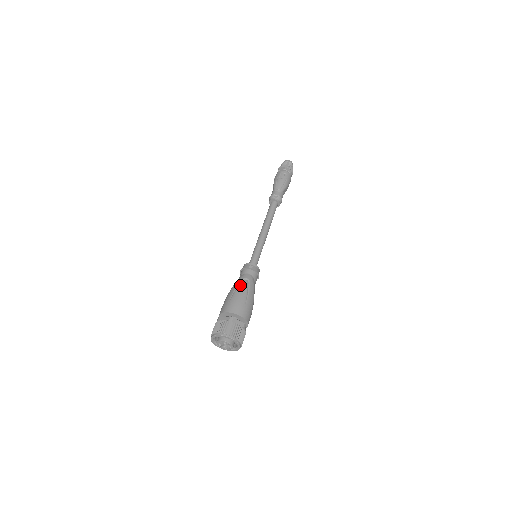
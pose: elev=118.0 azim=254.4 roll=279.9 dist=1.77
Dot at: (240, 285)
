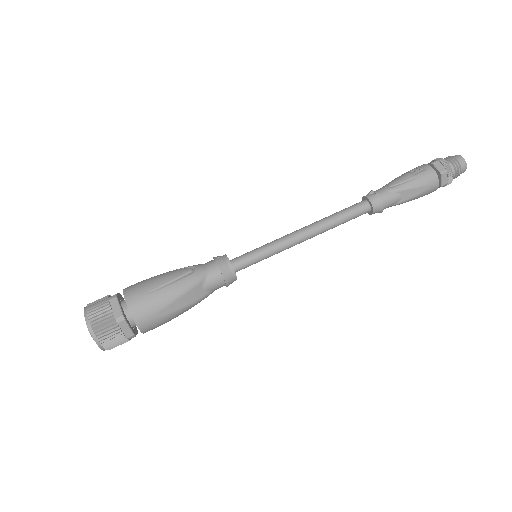
Dot at: (176, 270)
